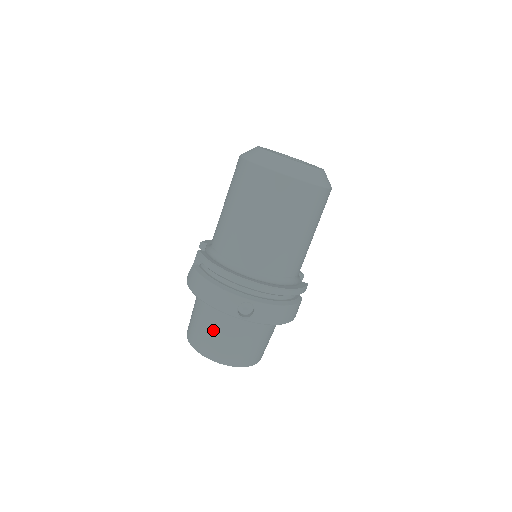
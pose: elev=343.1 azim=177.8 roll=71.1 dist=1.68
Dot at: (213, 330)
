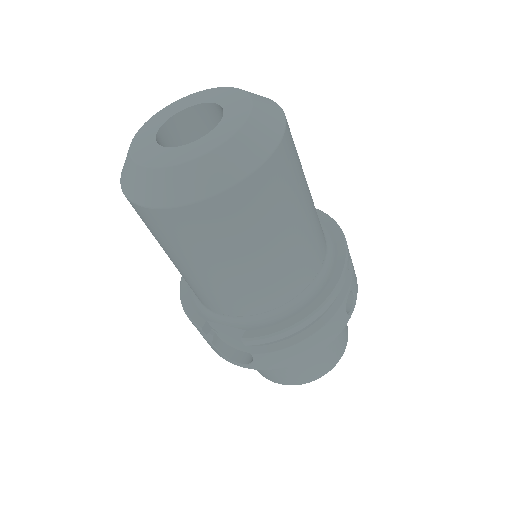
Dot at: (324, 351)
